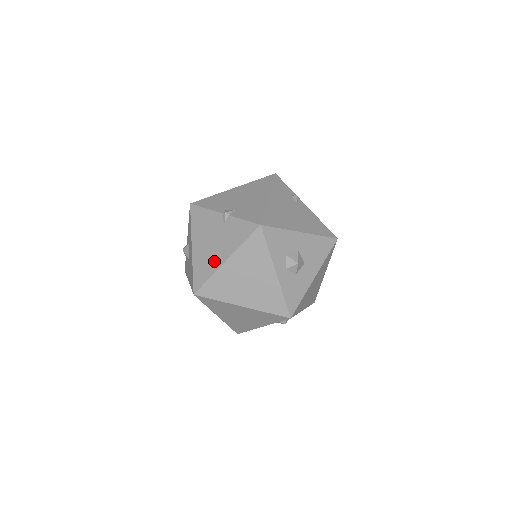
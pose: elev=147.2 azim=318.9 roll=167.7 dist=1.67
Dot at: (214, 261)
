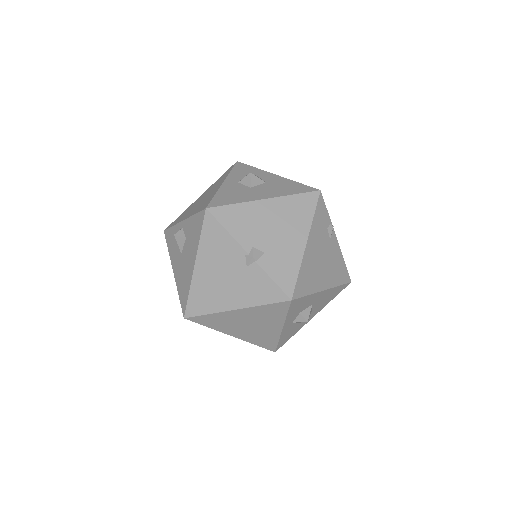
Dot at: (220, 300)
